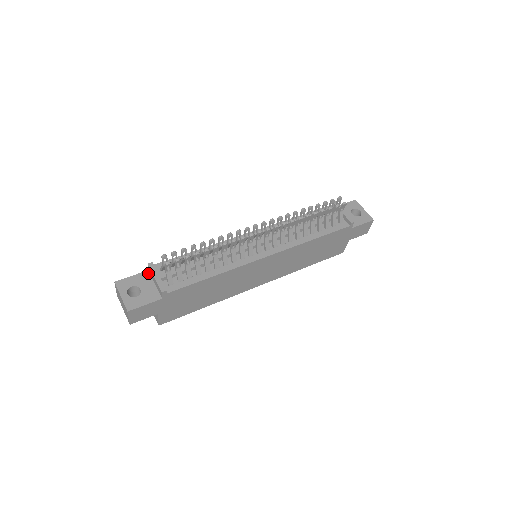
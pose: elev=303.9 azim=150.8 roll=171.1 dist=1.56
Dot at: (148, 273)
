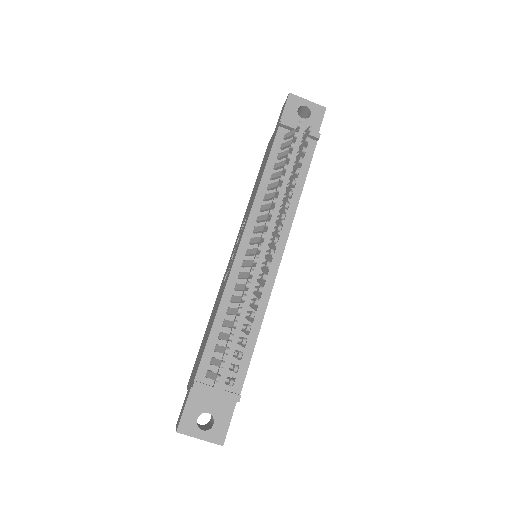
Dot at: (195, 389)
